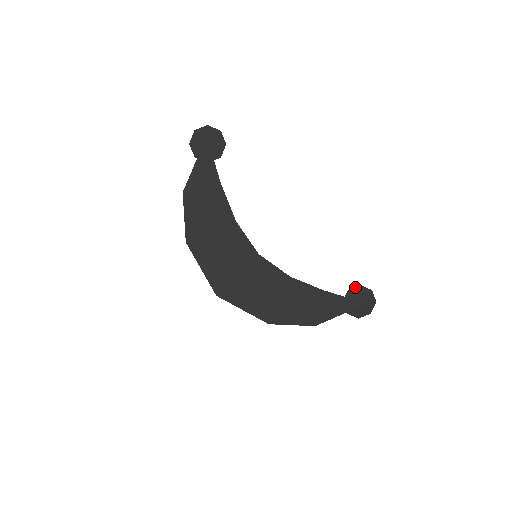
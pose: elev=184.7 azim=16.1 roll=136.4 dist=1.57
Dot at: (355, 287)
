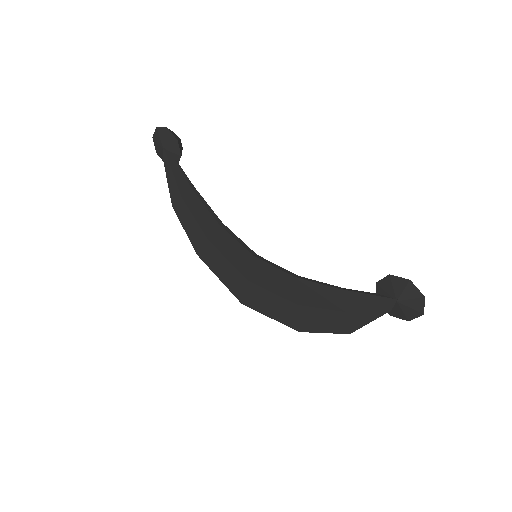
Dot at: (383, 278)
